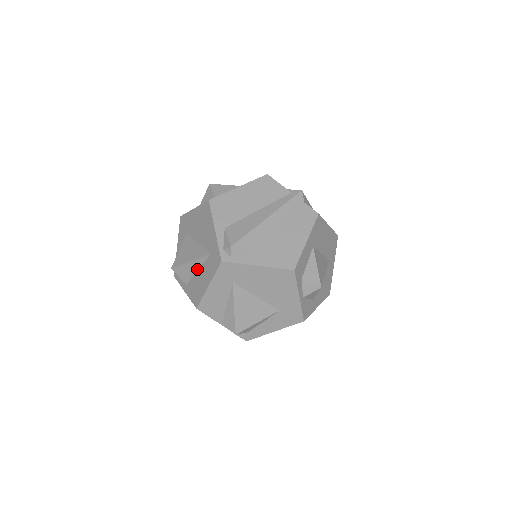
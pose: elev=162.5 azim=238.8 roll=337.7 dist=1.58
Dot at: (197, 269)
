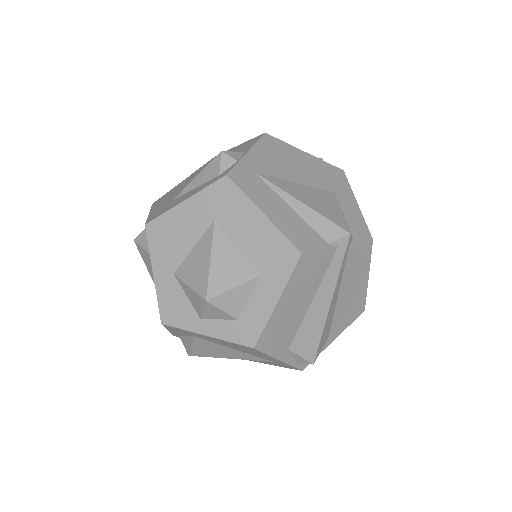
Dot at: occluded
